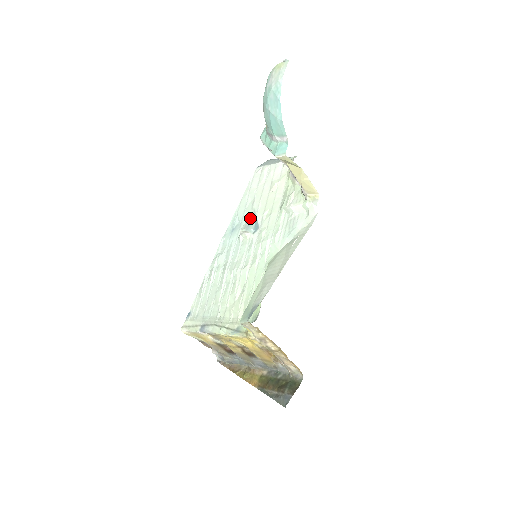
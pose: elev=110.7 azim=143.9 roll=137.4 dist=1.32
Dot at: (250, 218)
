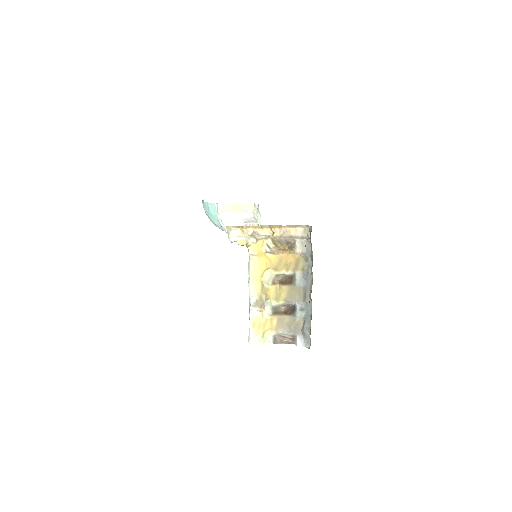
Dot at: occluded
